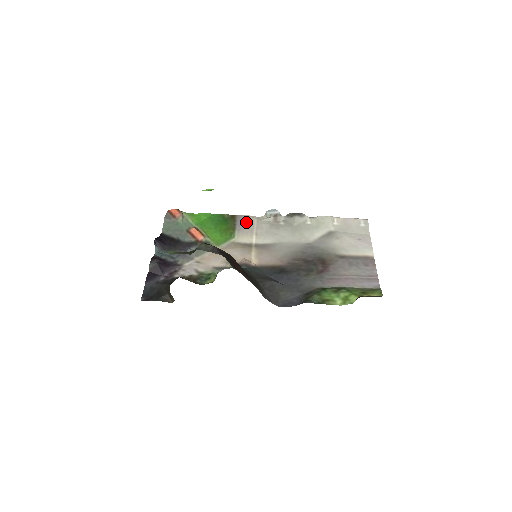
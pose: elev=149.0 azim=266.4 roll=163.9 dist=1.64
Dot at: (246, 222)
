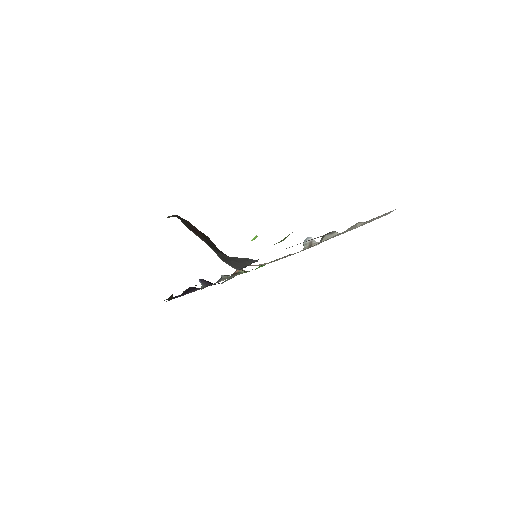
Dot at: occluded
